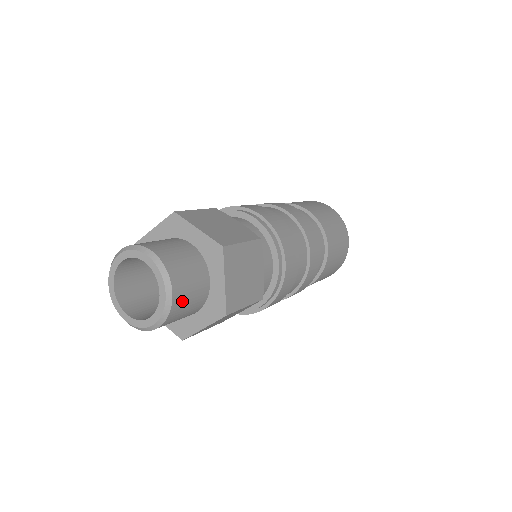
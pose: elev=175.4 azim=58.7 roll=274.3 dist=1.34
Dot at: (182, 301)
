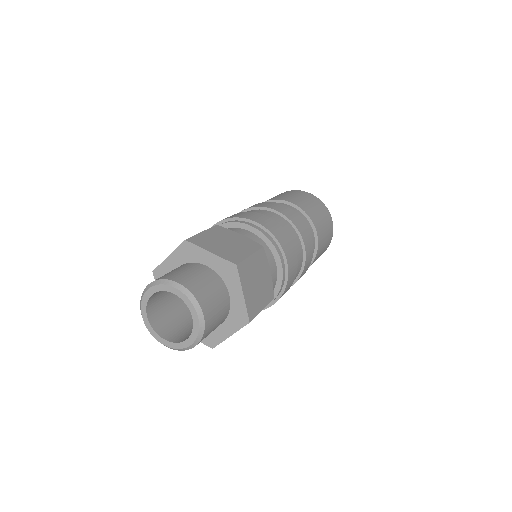
Dot at: (212, 320)
